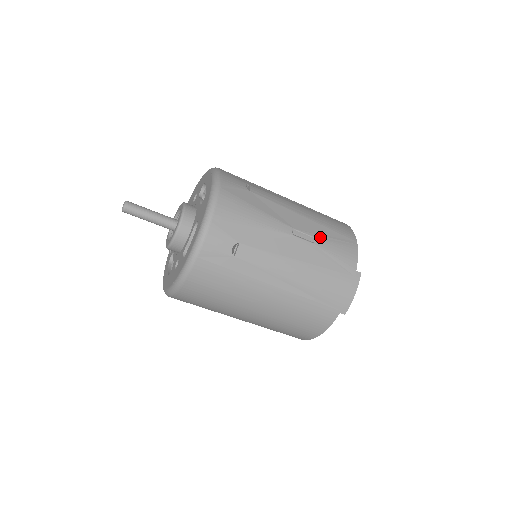
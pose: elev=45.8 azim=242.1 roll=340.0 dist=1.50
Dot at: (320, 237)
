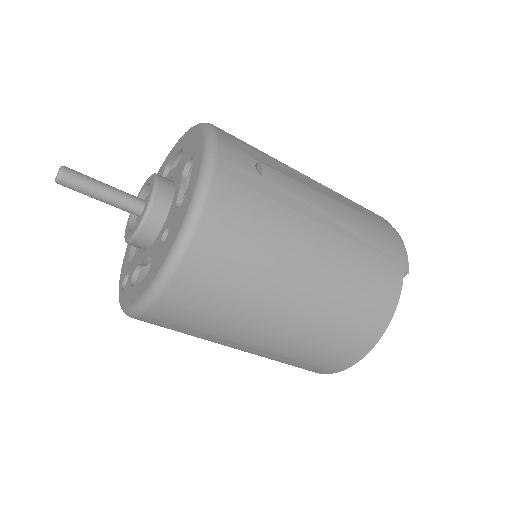
Dot at: occluded
